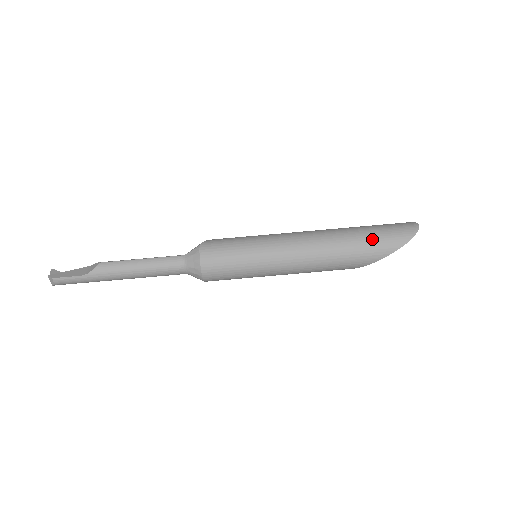
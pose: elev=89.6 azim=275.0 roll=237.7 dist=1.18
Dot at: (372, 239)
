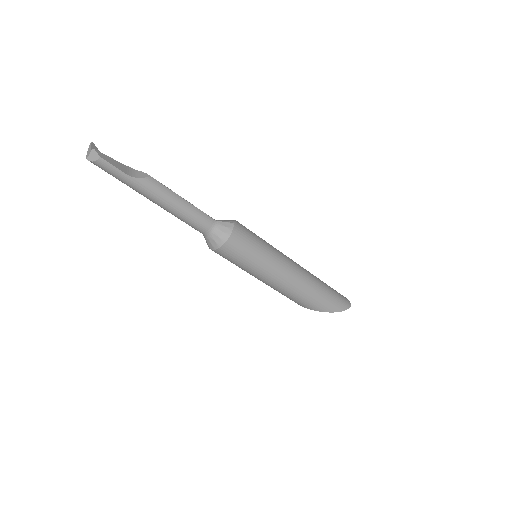
Dot at: (329, 296)
